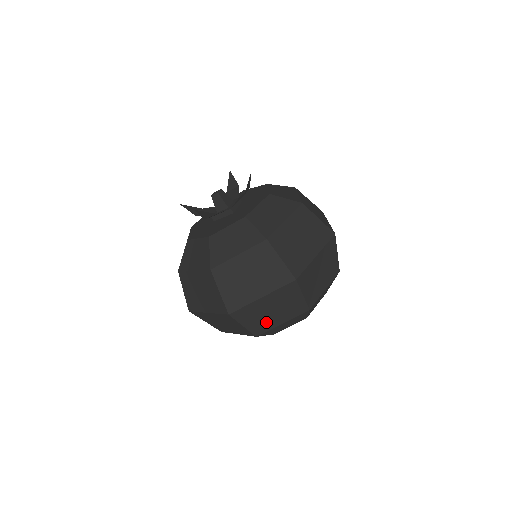
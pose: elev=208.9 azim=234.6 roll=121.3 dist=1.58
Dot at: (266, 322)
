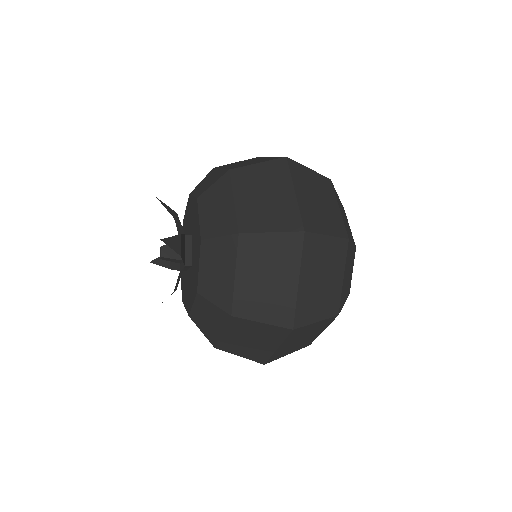
Dot at: (305, 341)
